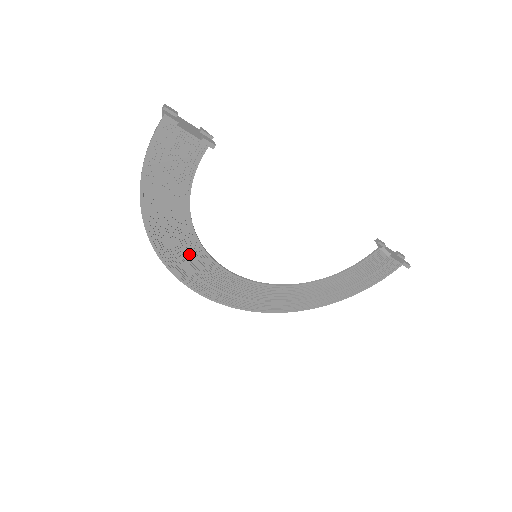
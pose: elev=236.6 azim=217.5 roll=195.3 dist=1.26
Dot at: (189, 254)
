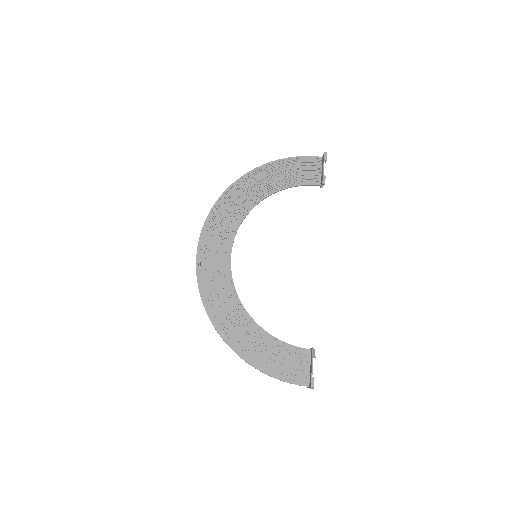
Dot at: (236, 209)
